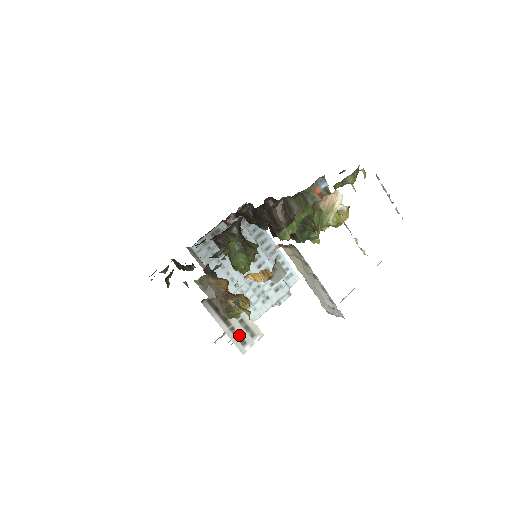
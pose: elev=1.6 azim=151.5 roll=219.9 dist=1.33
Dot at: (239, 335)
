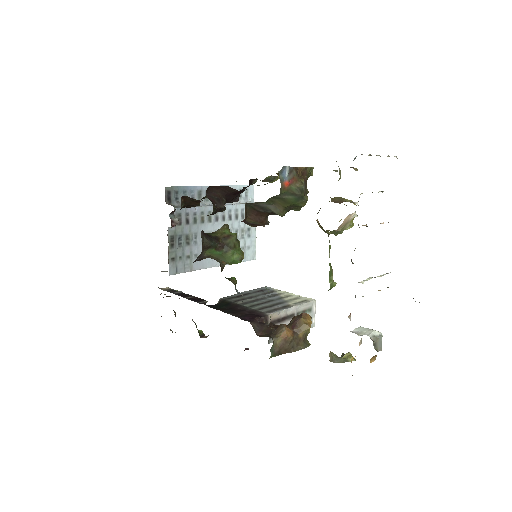
Dot at: occluded
